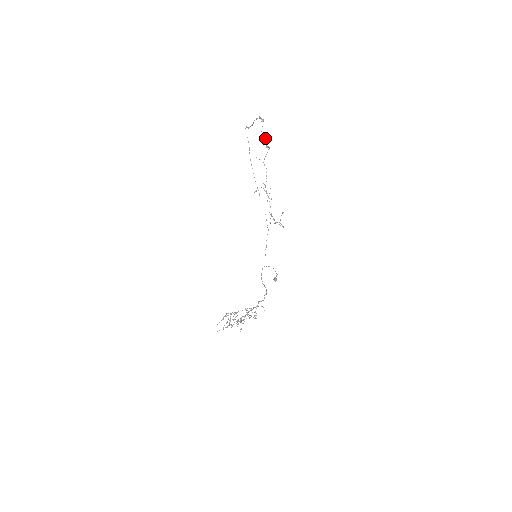
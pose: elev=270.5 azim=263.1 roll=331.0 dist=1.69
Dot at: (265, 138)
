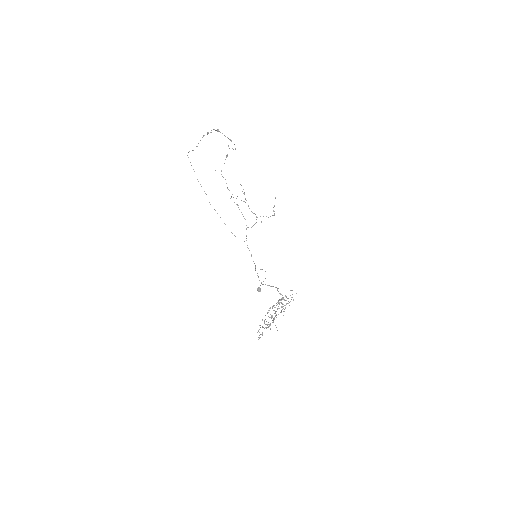
Dot at: (231, 141)
